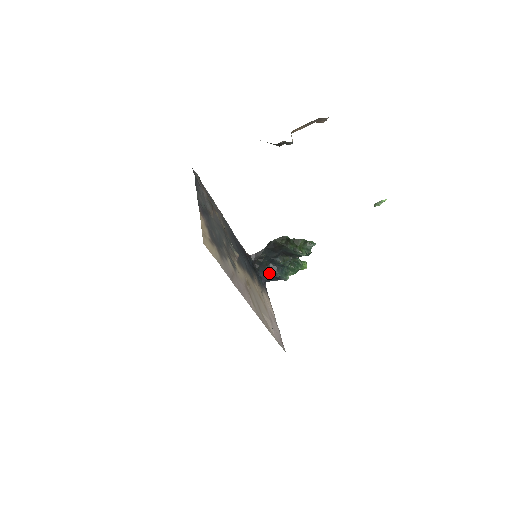
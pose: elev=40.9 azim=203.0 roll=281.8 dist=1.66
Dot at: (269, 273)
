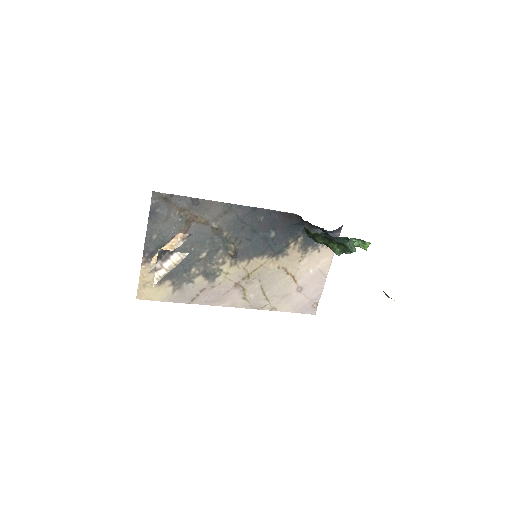
Dot at: occluded
